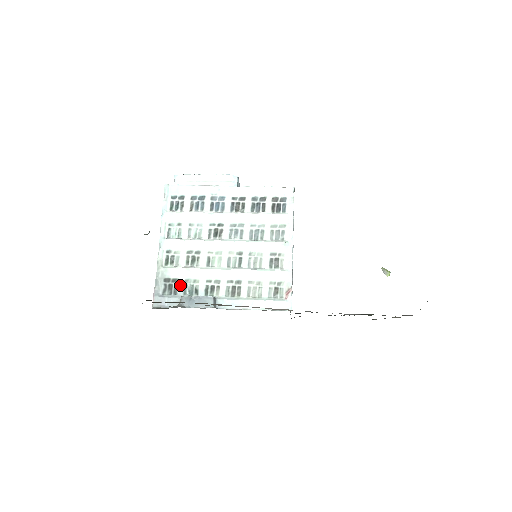
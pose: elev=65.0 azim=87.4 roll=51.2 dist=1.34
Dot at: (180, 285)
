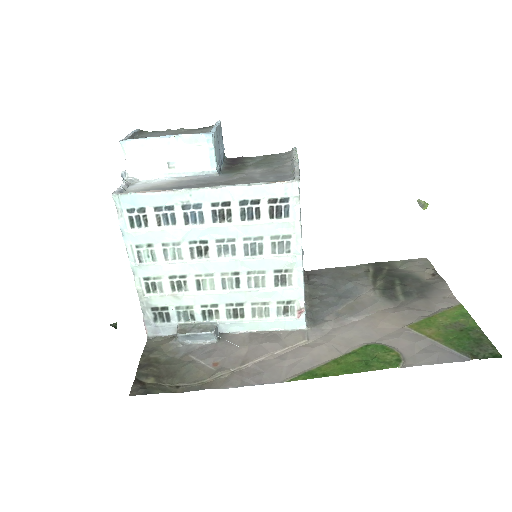
Dot at: (171, 312)
